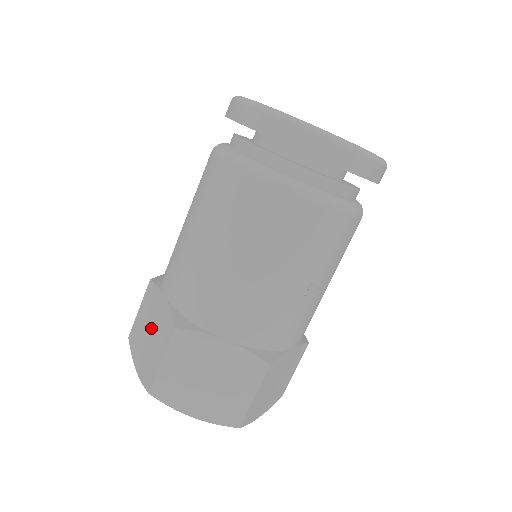
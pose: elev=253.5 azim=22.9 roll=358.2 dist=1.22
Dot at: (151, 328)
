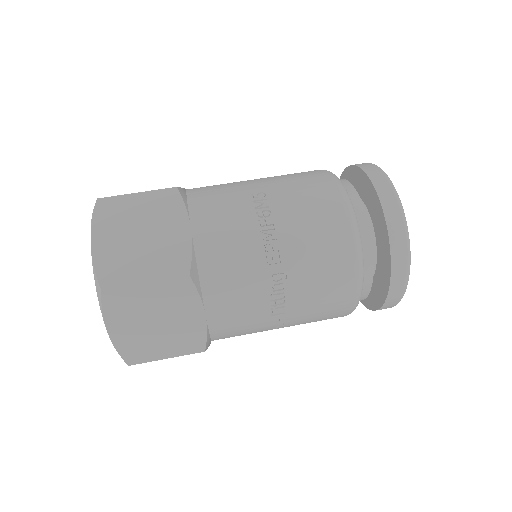
Dot at: occluded
